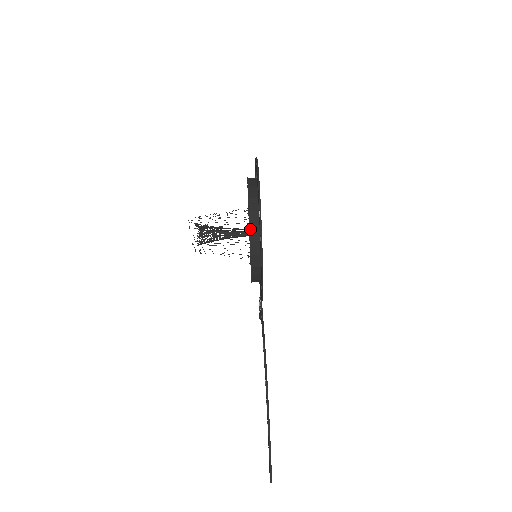
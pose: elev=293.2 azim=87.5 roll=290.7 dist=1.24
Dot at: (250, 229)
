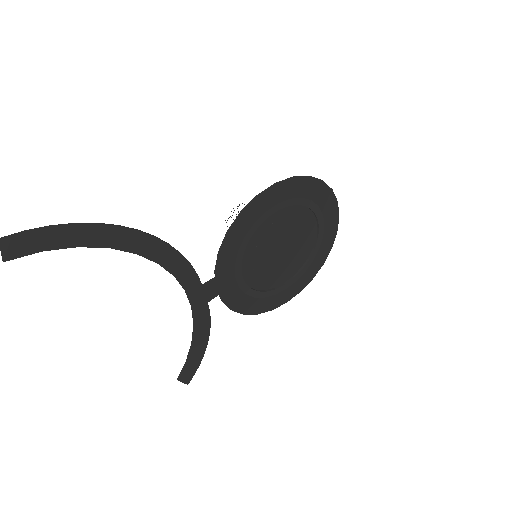
Dot at: occluded
